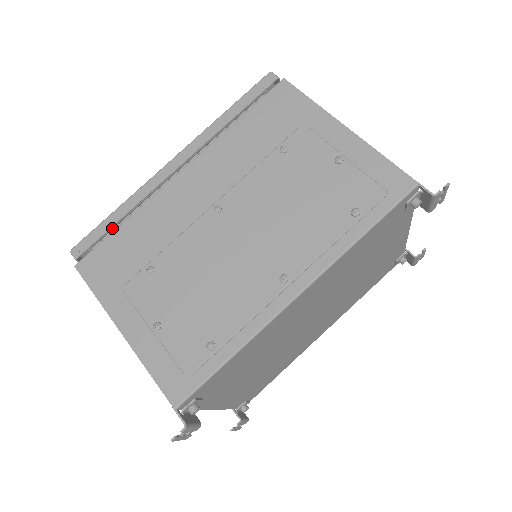
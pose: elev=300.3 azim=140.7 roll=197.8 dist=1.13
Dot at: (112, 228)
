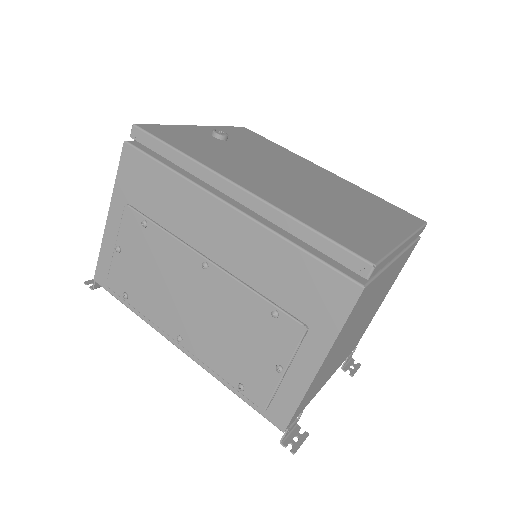
Dot at: occluded
